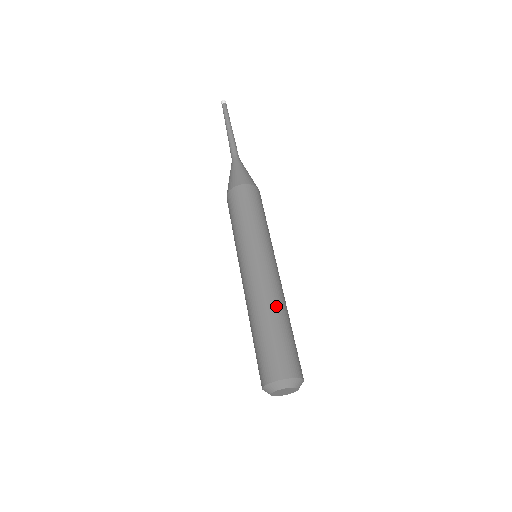
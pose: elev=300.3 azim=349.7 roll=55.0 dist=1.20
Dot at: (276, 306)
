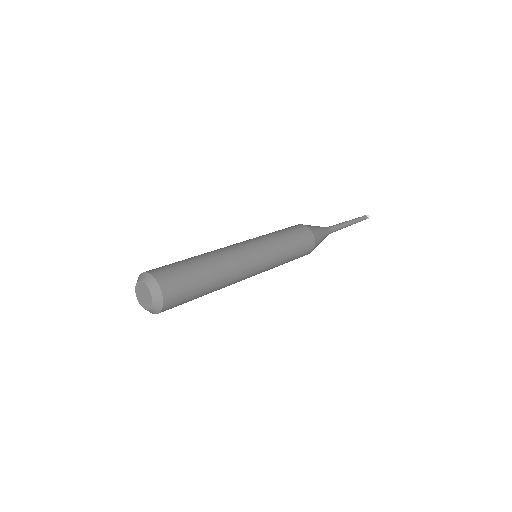
Dot at: (213, 256)
